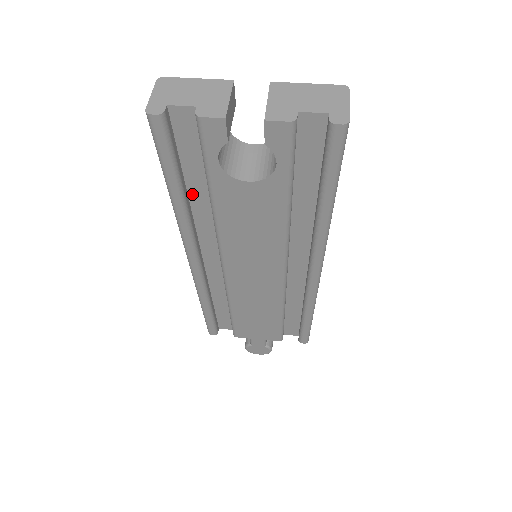
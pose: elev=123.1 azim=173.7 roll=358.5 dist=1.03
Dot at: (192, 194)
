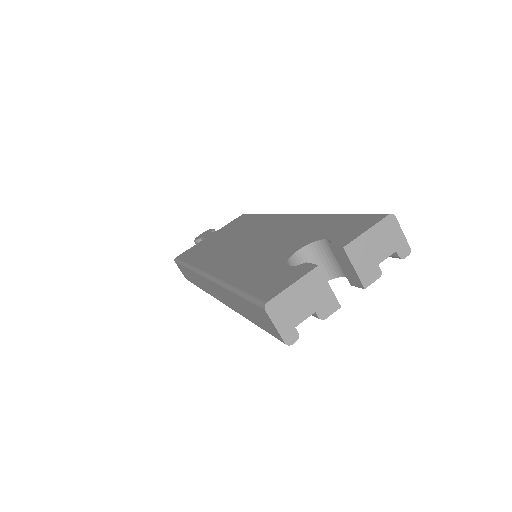
Dot at: occluded
